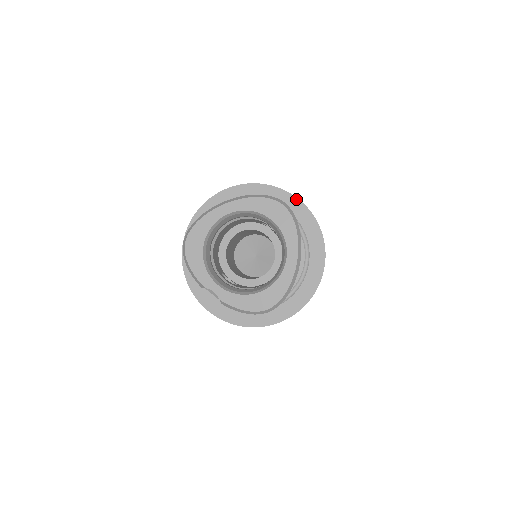
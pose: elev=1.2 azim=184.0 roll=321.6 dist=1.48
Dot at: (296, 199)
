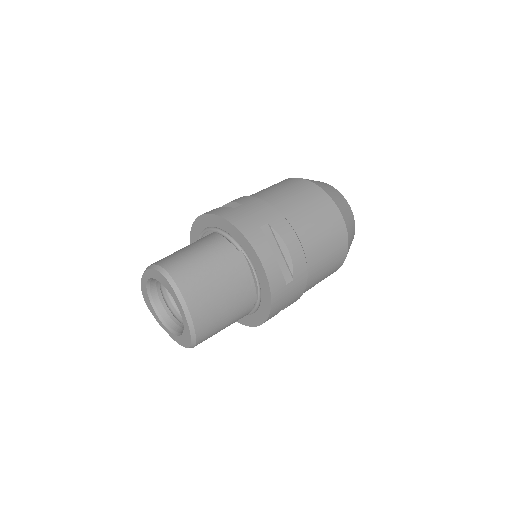
Dot at: (230, 224)
